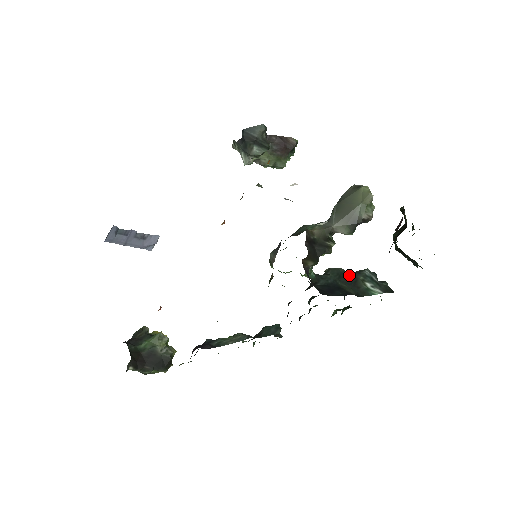
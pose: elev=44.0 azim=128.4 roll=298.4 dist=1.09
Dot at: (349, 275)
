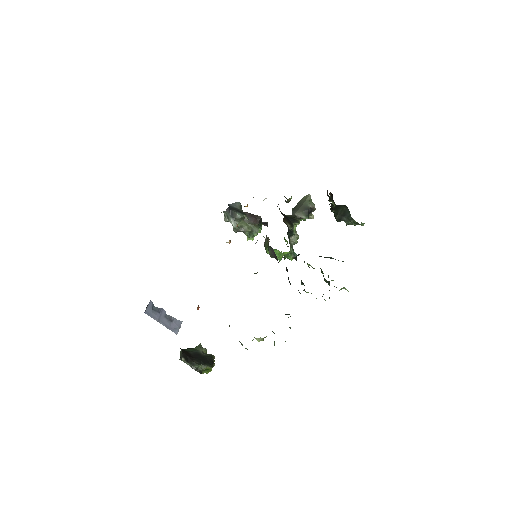
Dot at: occluded
